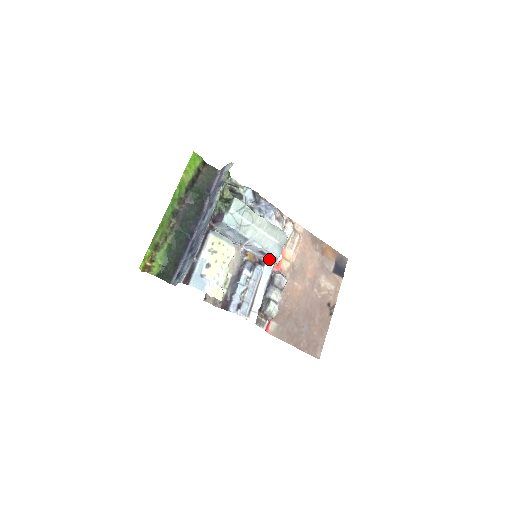
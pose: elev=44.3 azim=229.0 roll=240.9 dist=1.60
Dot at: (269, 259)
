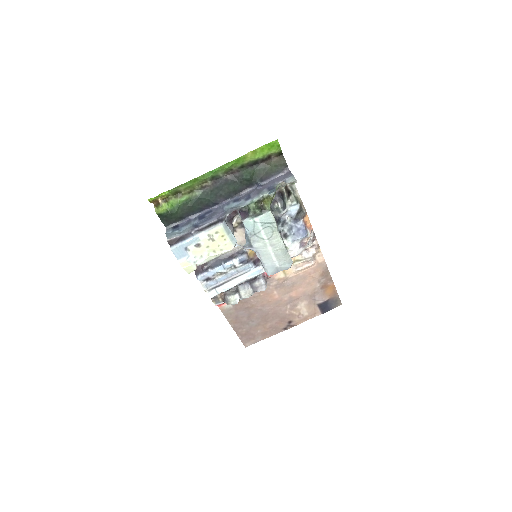
Dot at: occluded
